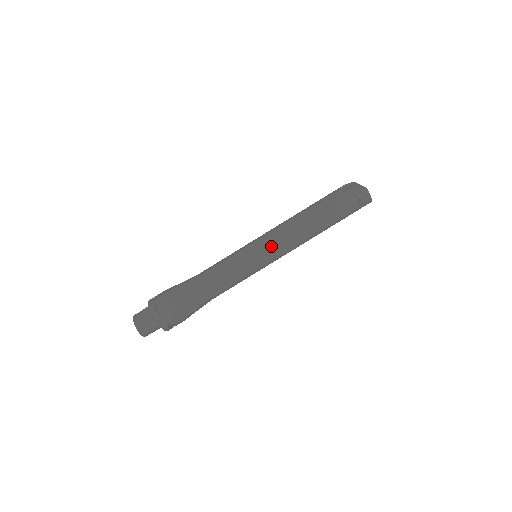
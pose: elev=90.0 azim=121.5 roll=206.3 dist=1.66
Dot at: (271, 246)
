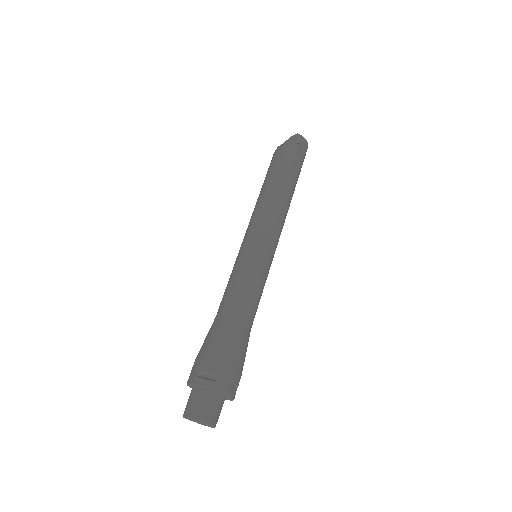
Dot at: (263, 230)
